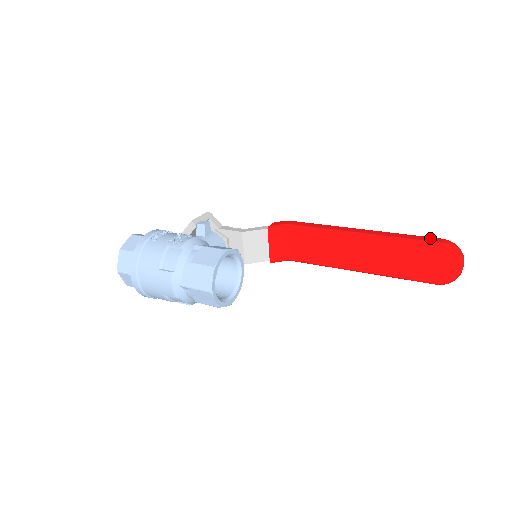
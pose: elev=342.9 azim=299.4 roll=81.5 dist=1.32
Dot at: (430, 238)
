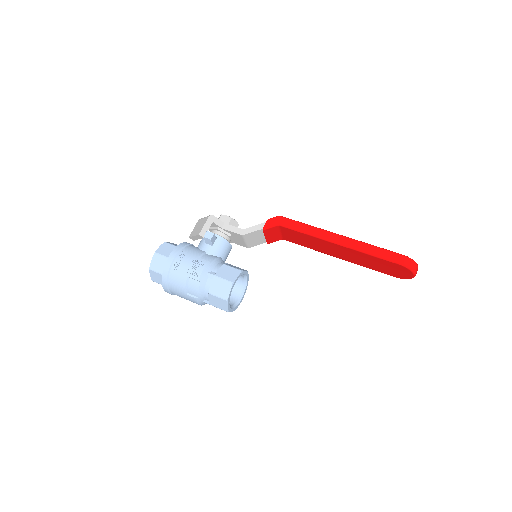
Dot at: (393, 255)
